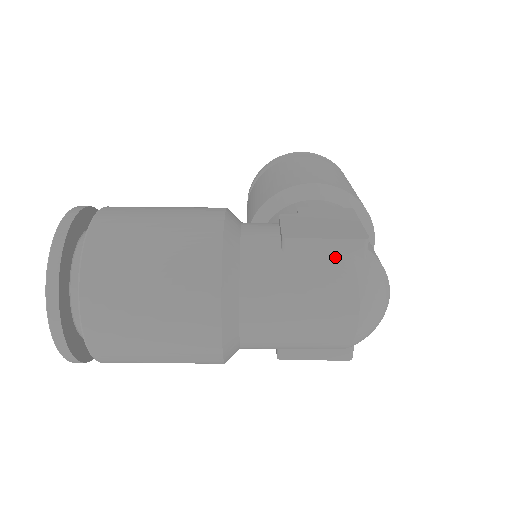
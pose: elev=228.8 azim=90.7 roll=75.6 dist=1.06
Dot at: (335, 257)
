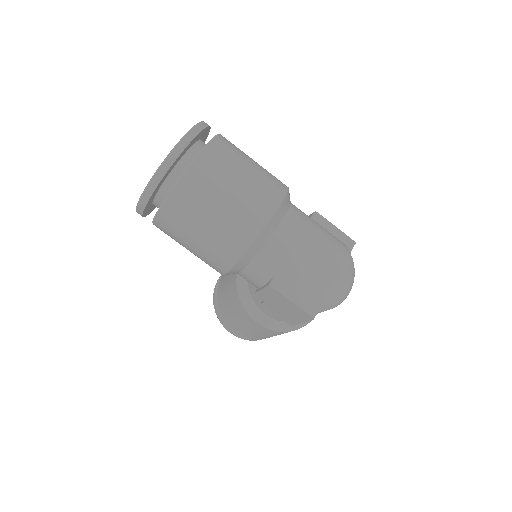
Dot at: (337, 238)
